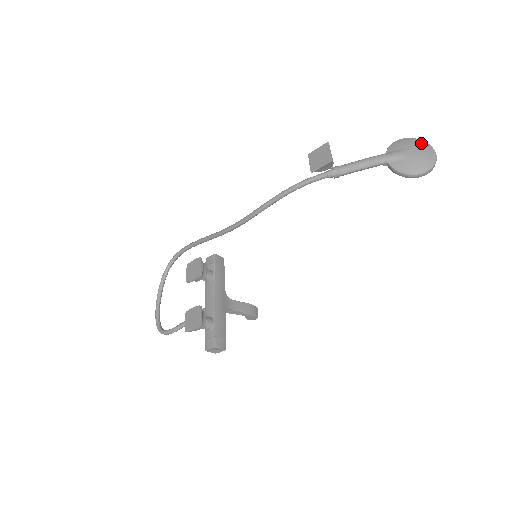
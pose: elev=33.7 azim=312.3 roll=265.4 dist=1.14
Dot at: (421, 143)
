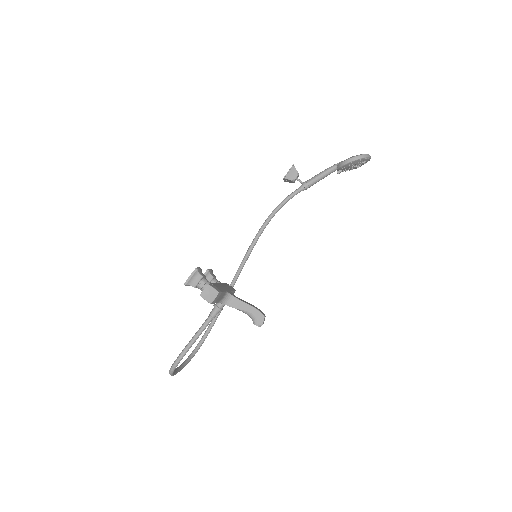
Dot at: occluded
